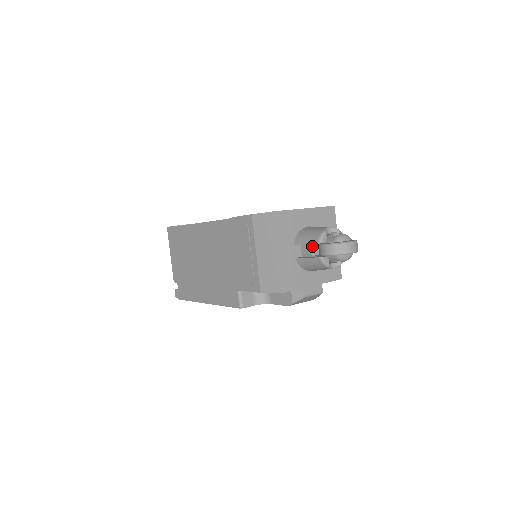
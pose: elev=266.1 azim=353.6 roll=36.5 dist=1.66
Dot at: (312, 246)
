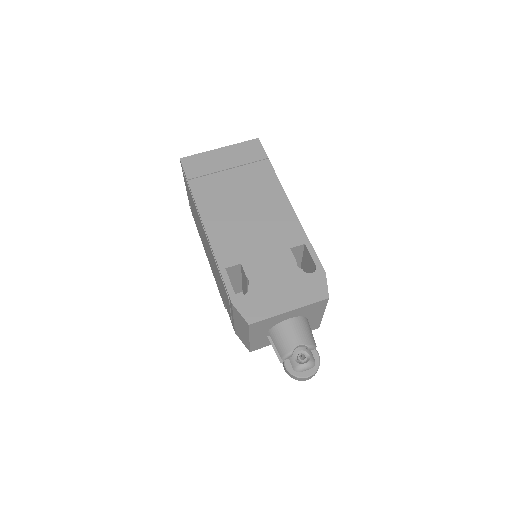
Dot at: occluded
